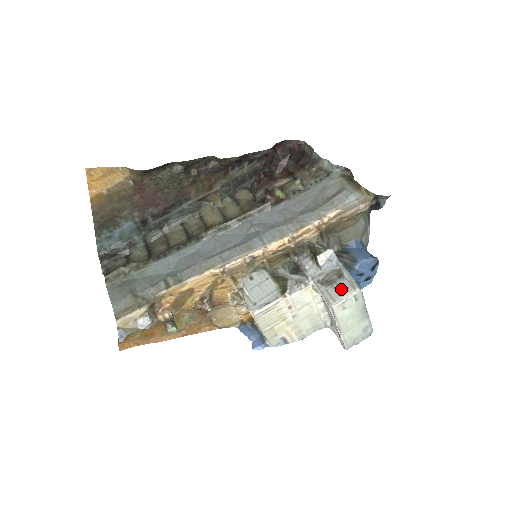
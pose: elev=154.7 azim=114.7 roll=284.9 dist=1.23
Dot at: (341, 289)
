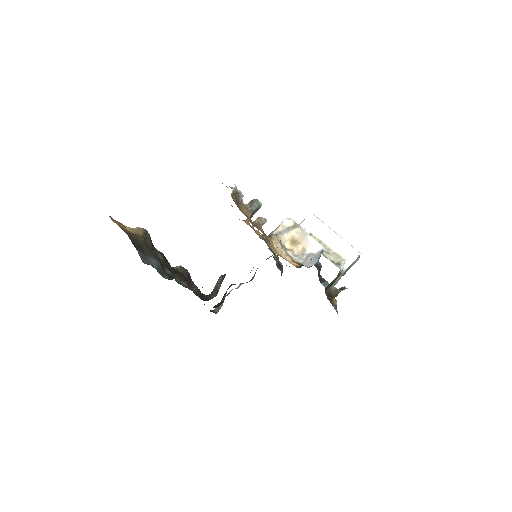
Dot at: occluded
